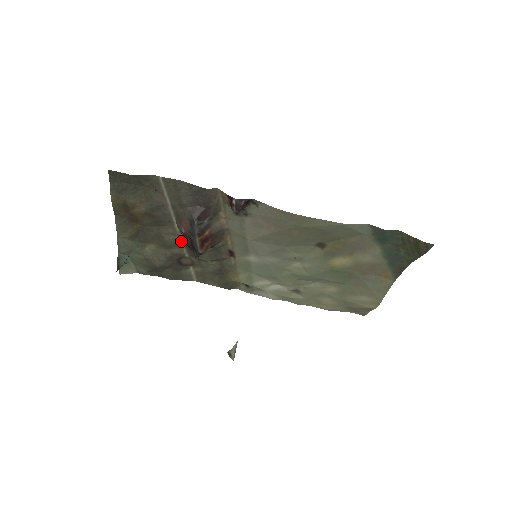
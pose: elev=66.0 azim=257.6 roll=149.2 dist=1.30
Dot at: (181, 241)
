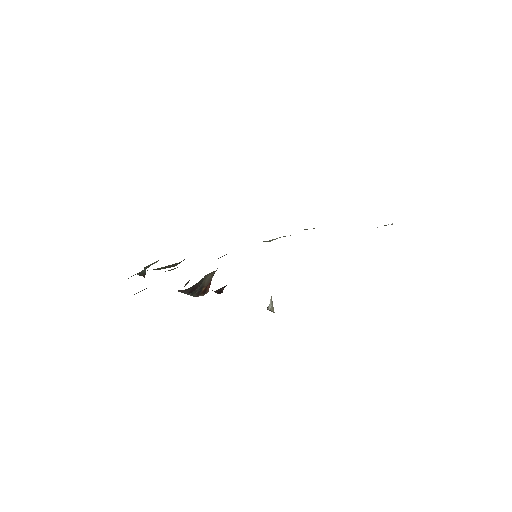
Dot at: occluded
